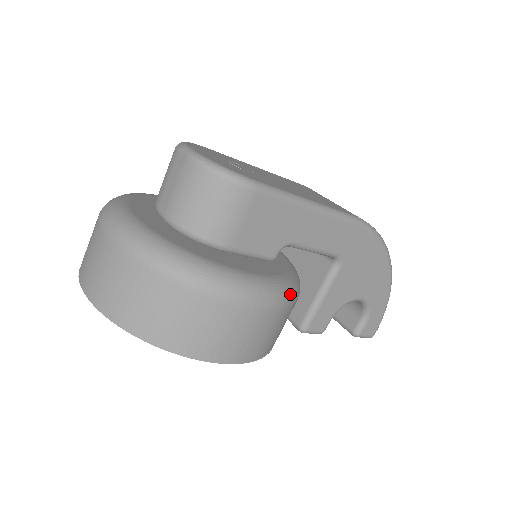
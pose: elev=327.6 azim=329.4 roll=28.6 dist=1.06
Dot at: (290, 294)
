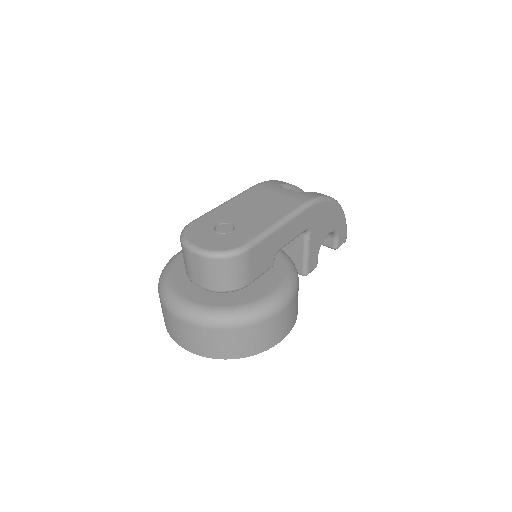
Dot at: (295, 283)
